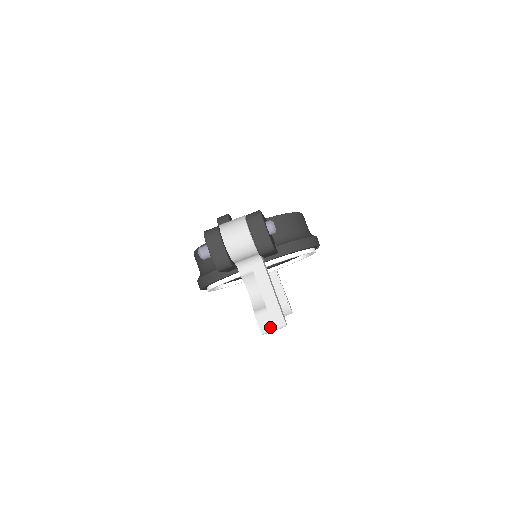
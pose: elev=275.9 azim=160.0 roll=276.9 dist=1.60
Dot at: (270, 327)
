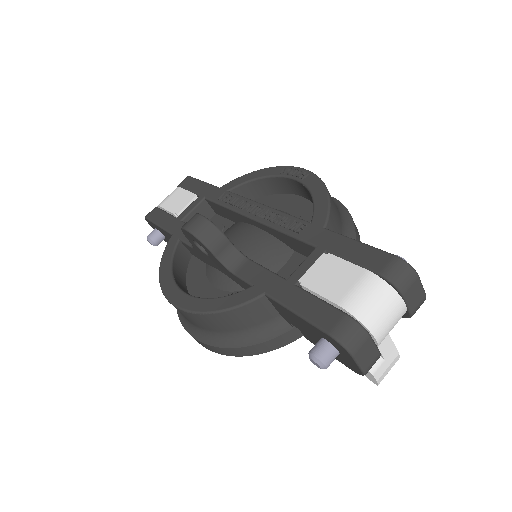
Dot at: (386, 373)
